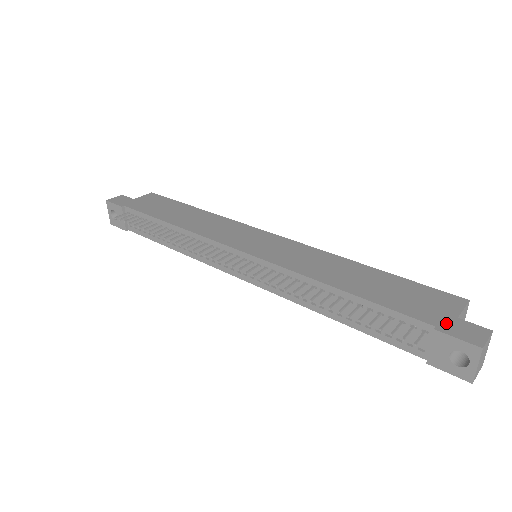
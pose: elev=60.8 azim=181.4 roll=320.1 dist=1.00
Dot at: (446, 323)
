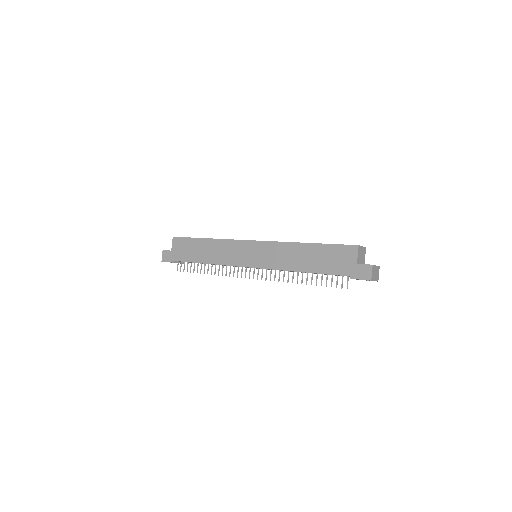
Dot at: (353, 271)
